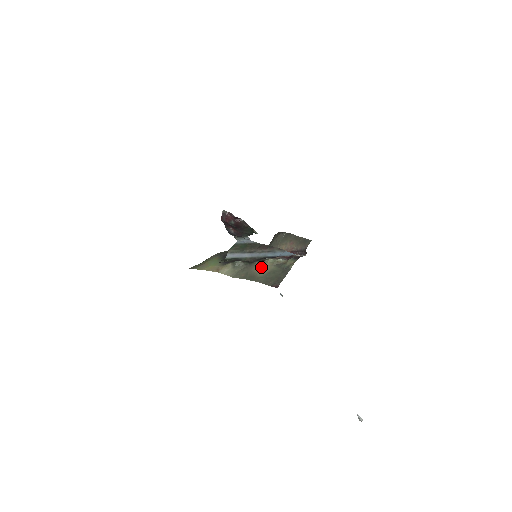
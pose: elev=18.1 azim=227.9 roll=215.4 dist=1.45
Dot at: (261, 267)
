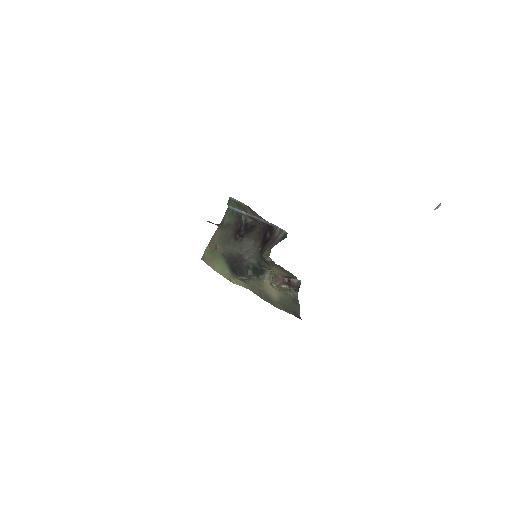
Dot at: (270, 290)
